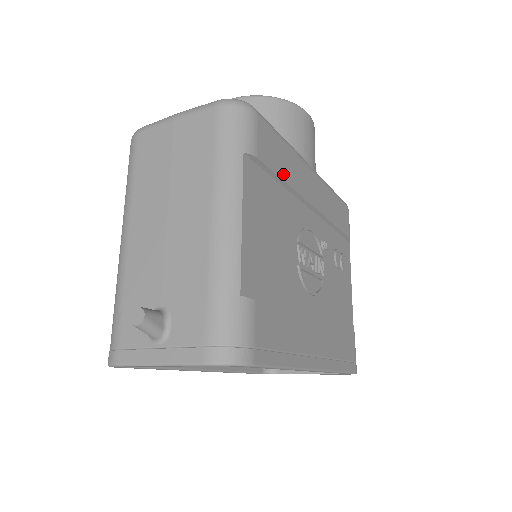
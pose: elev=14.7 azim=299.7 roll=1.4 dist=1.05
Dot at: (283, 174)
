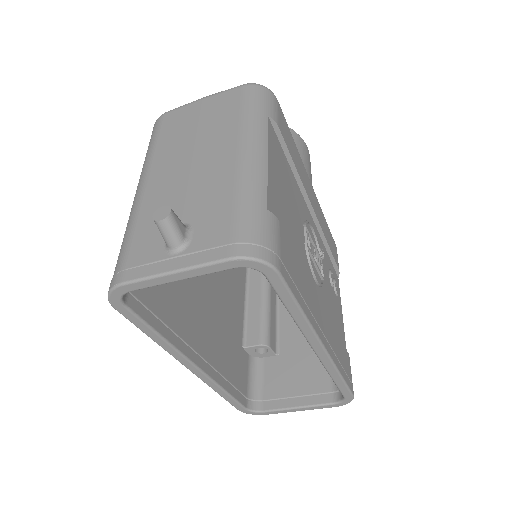
Dot at: (294, 160)
